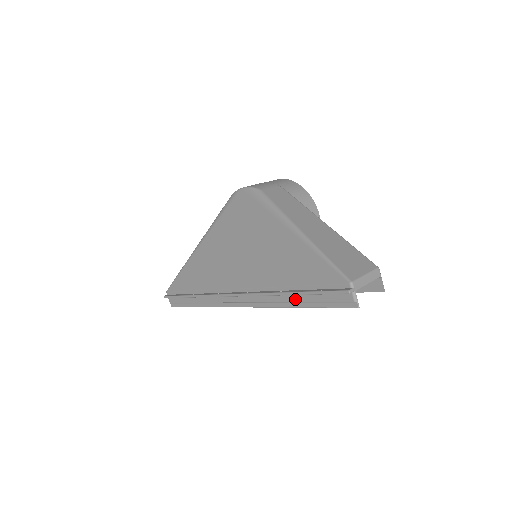
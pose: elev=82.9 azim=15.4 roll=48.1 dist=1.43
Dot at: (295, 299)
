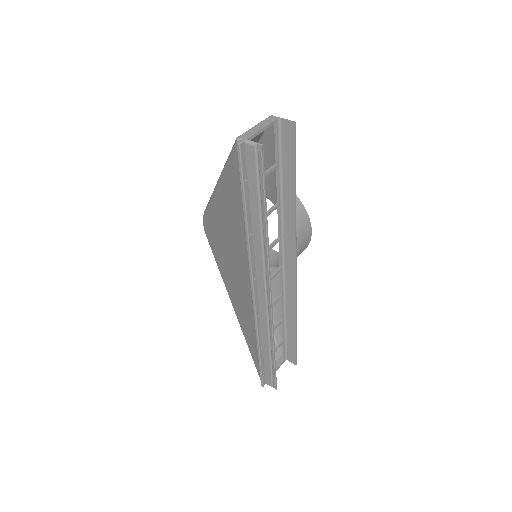
Dot at: (256, 222)
